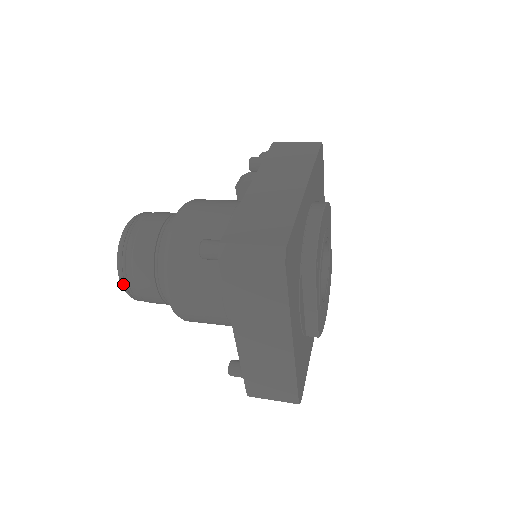
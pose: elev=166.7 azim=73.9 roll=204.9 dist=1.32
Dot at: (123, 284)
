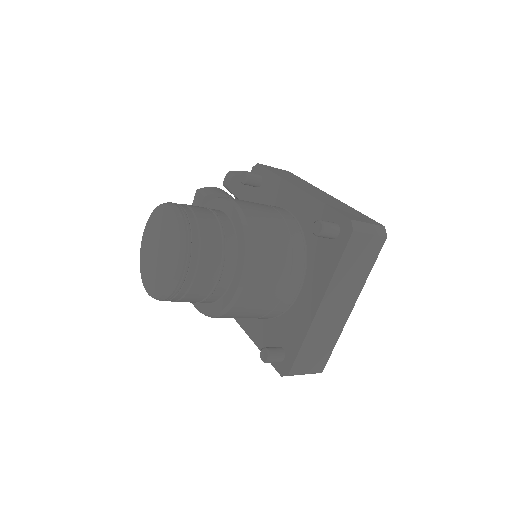
Dot at: (181, 273)
